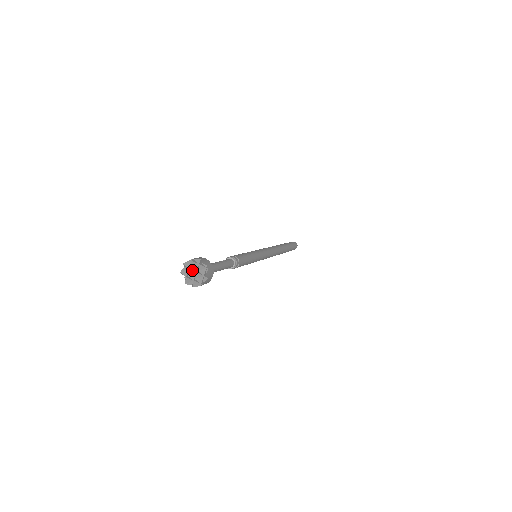
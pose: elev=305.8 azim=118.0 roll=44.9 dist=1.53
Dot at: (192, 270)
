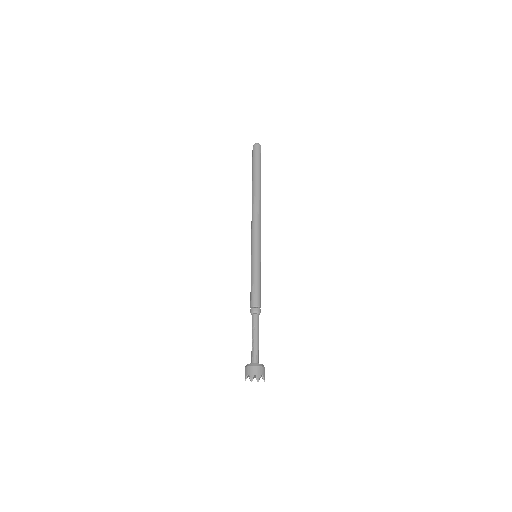
Dot at: occluded
